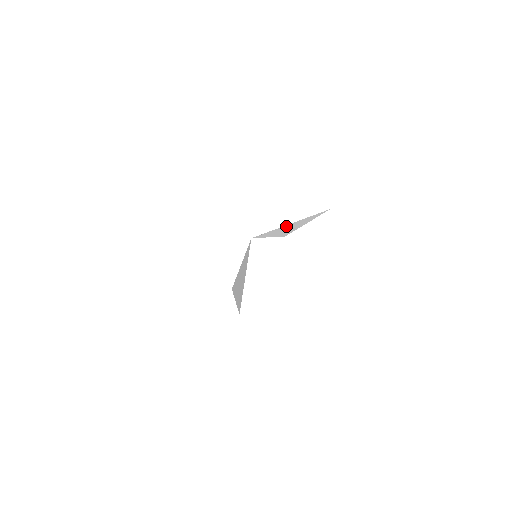
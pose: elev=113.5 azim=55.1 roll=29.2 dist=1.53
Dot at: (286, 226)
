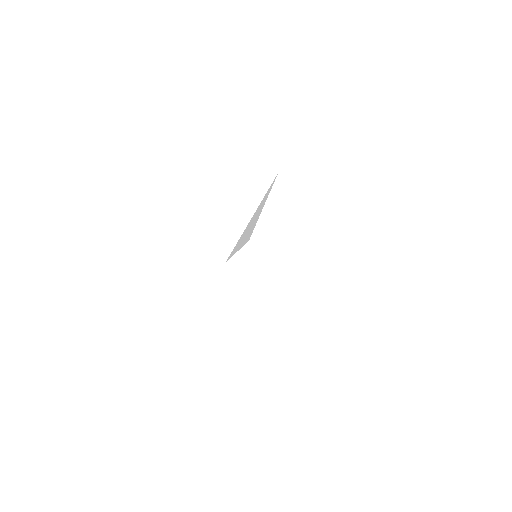
Dot at: (249, 223)
